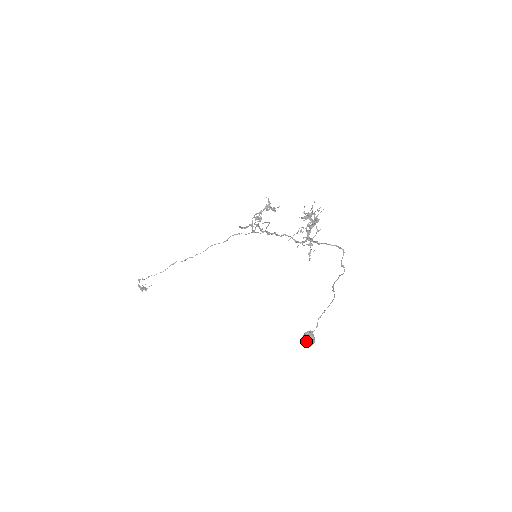
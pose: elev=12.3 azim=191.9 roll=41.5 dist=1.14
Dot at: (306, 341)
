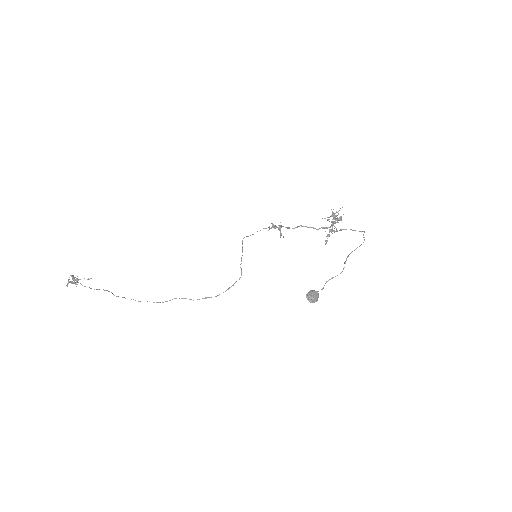
Dot at: (313, 293)
